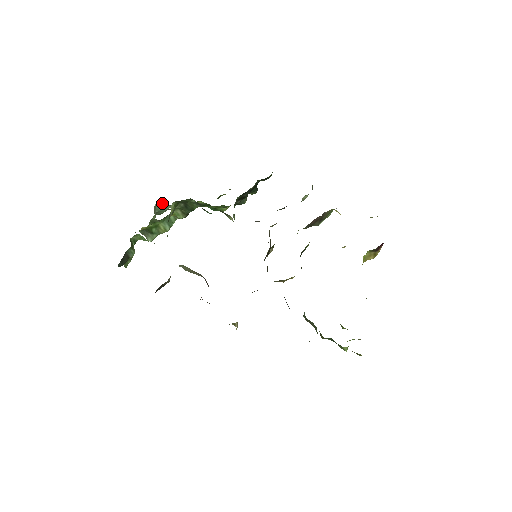
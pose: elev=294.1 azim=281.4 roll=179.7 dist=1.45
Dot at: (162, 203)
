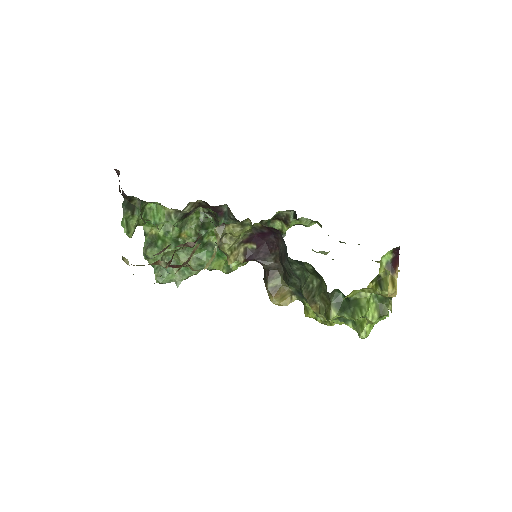
Dot at: (172, 262)
